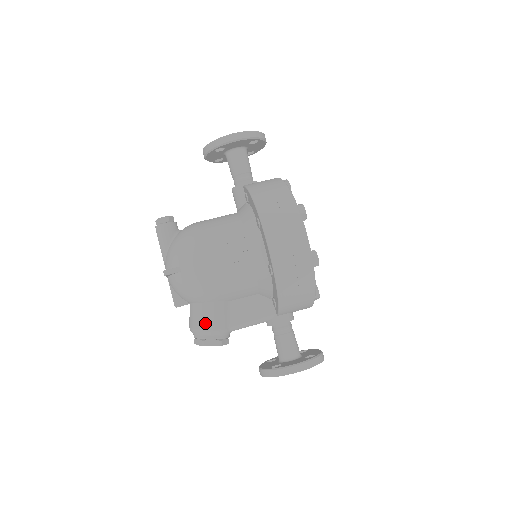
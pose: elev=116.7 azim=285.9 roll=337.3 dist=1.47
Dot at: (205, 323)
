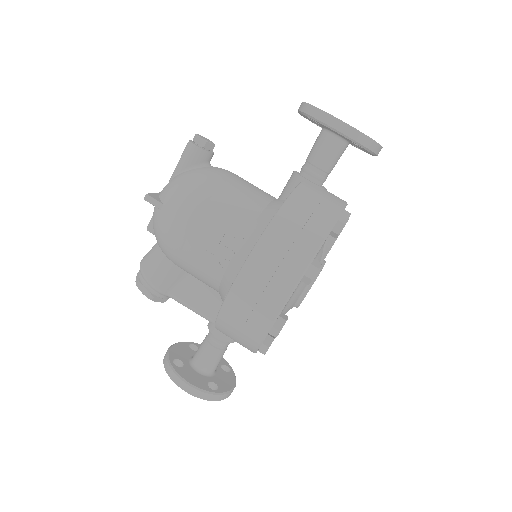
Dot at: (150, 271)
